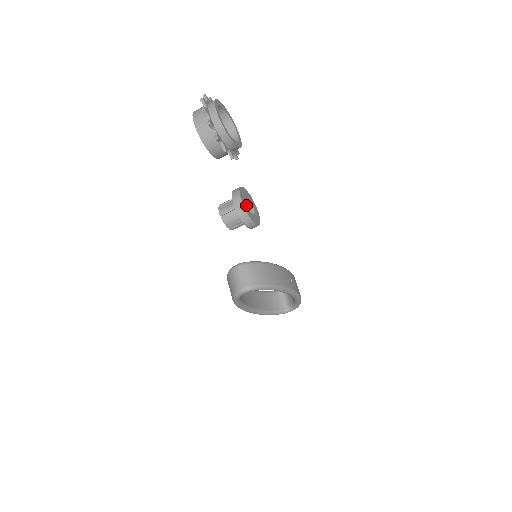
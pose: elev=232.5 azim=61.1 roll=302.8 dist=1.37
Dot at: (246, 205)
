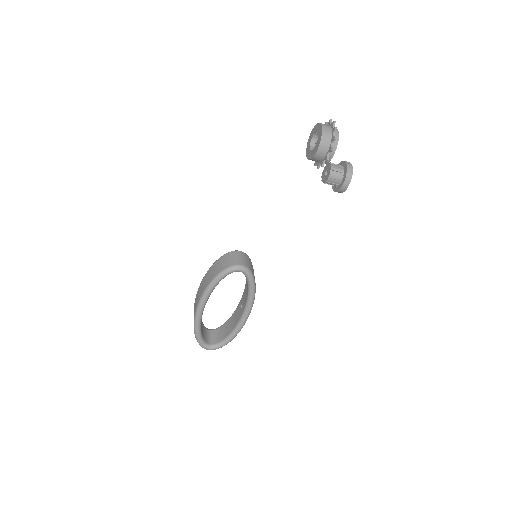
Dot at: occluded
